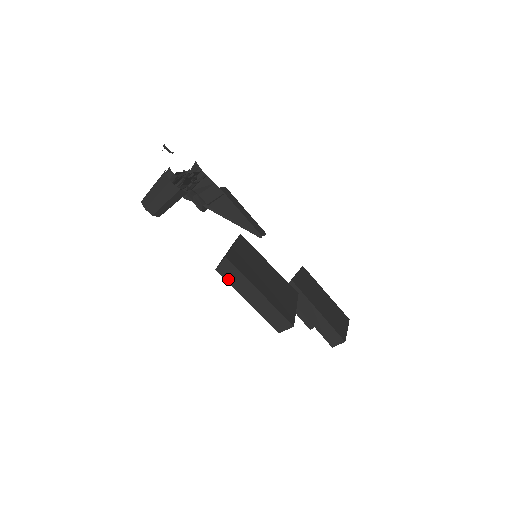
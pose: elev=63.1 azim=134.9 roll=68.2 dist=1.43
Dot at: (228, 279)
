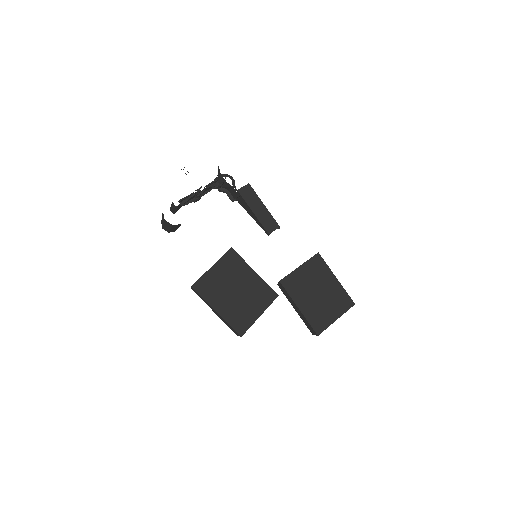
Dot at: occluded
